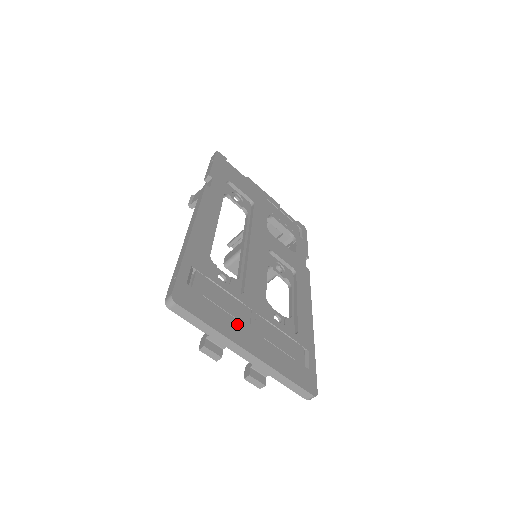
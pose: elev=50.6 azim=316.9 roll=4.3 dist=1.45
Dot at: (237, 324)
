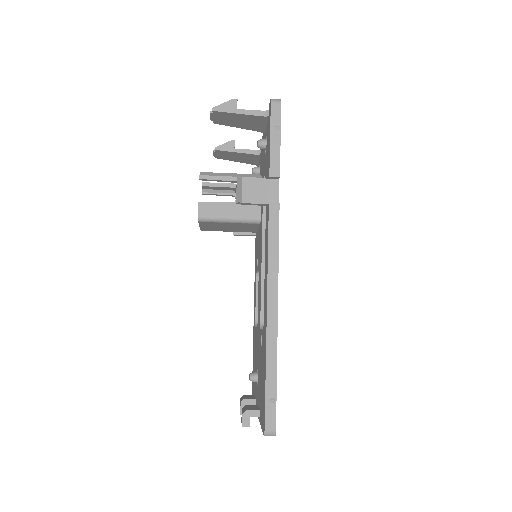
Dot at: occluded
